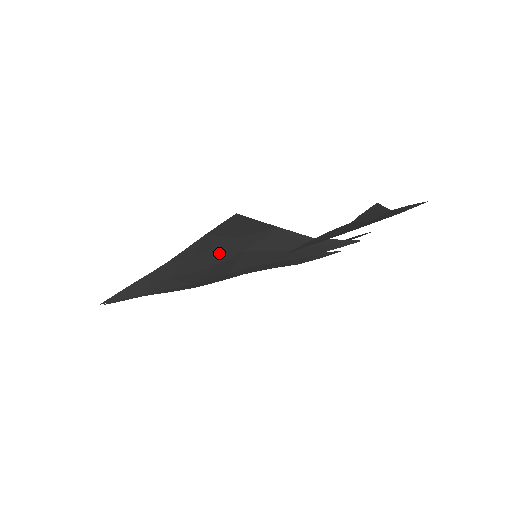
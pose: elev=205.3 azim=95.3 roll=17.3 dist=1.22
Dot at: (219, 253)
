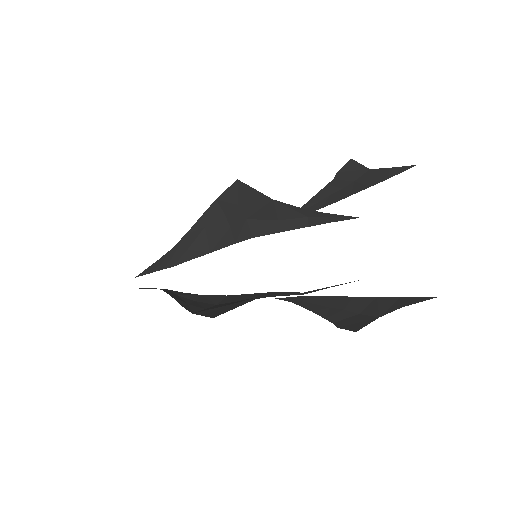
Dot at: (211, 307)
